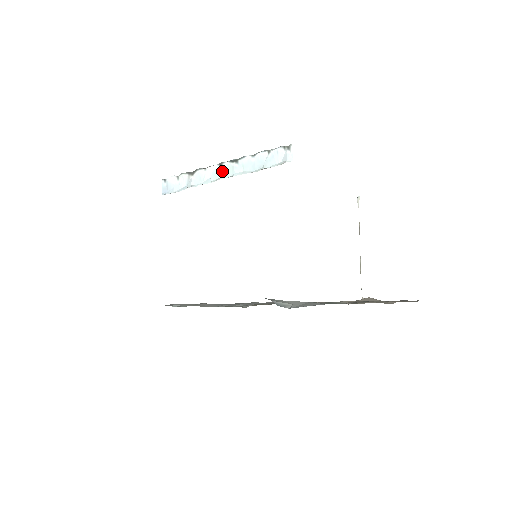
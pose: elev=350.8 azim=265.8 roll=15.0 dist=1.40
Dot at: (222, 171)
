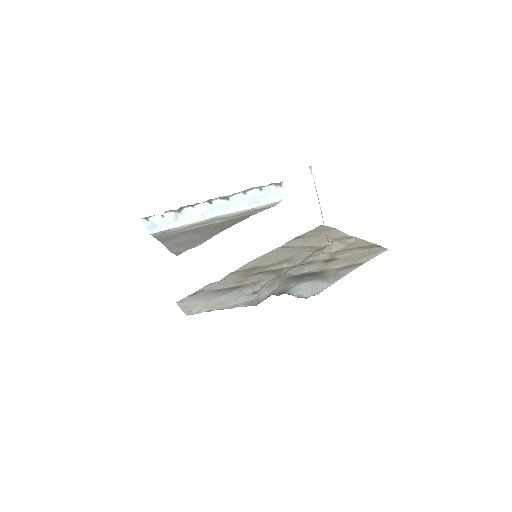
Dot at: (214, 208)
